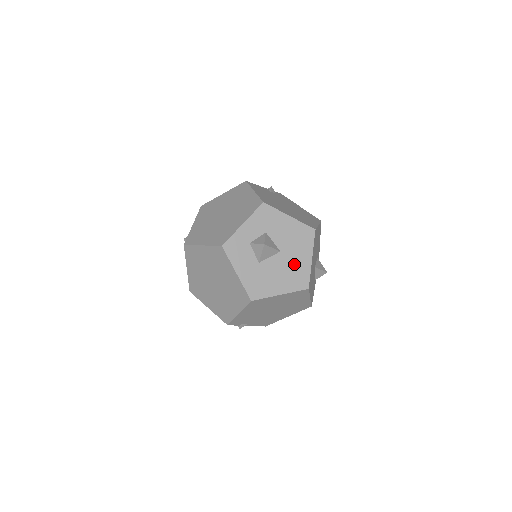
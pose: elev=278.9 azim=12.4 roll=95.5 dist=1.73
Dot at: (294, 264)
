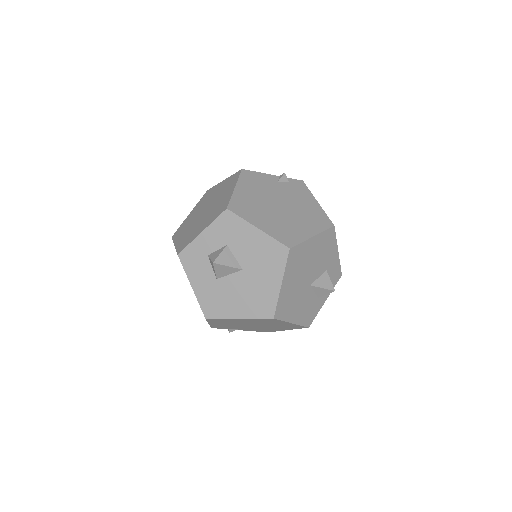
Dot at: (258, 287)
